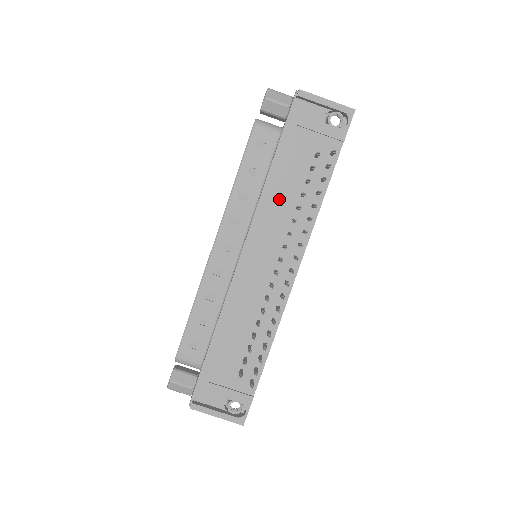
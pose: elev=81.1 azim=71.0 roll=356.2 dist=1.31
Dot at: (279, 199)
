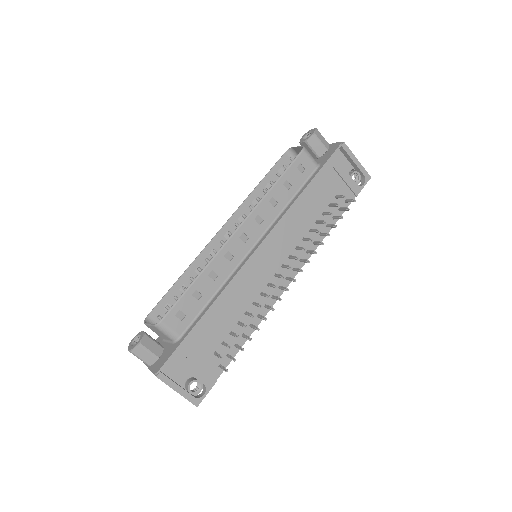
Dot at: (300, 217)
